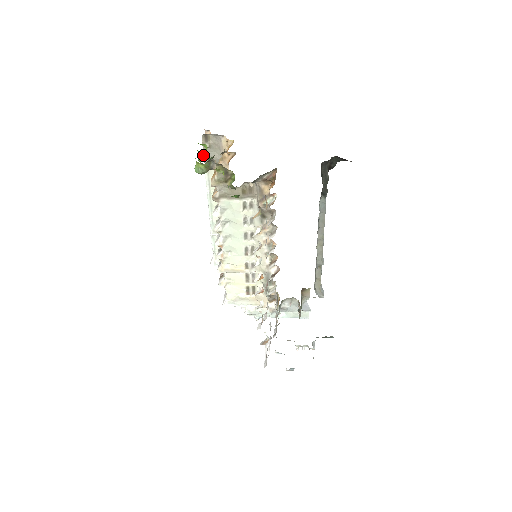
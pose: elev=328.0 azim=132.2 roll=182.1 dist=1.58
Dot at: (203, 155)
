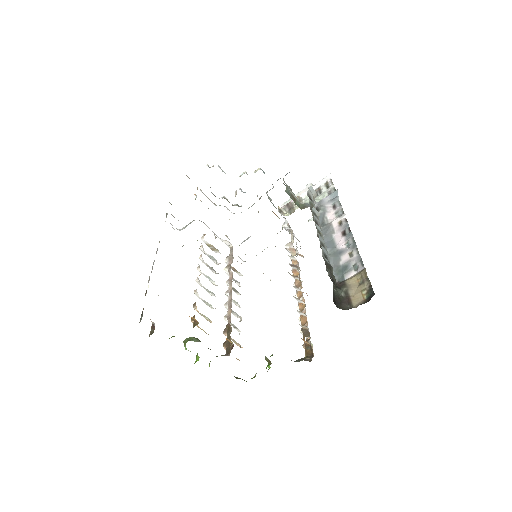
Dot at: occluded
